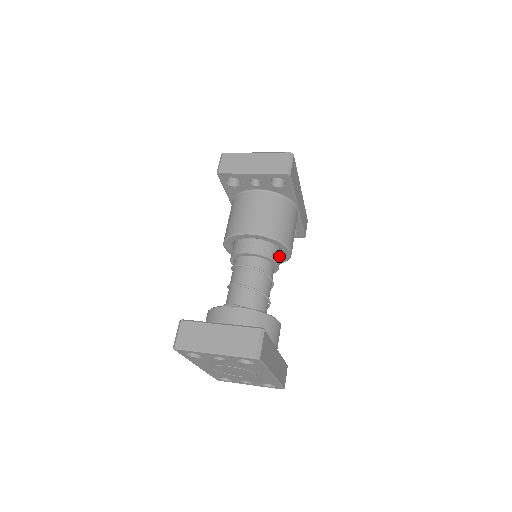
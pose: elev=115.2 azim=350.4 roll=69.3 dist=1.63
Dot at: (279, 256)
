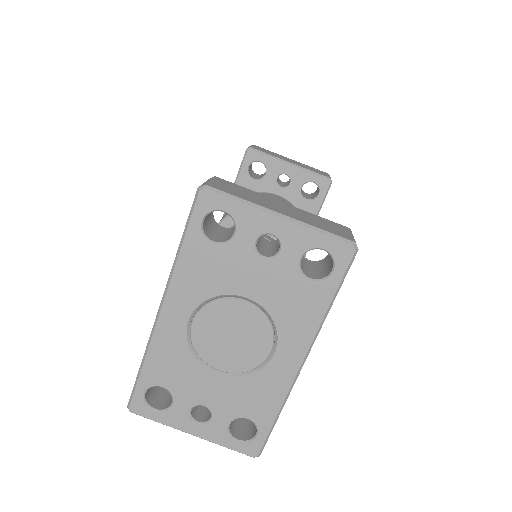
Dot at: occluded
